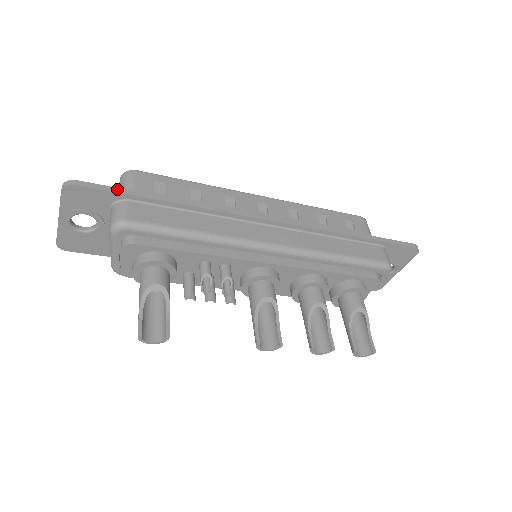
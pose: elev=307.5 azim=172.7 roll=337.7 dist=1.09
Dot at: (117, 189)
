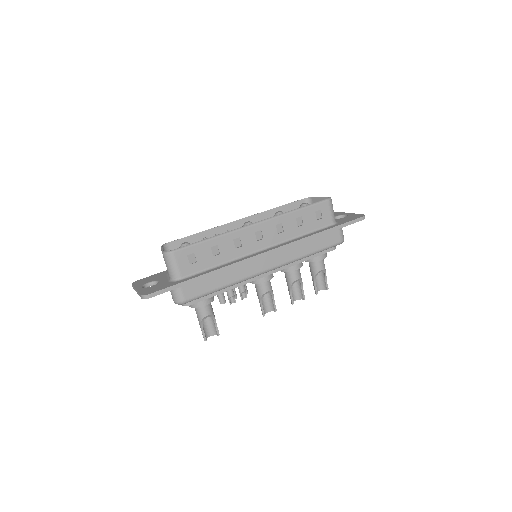
Dot at: (173, 287)
